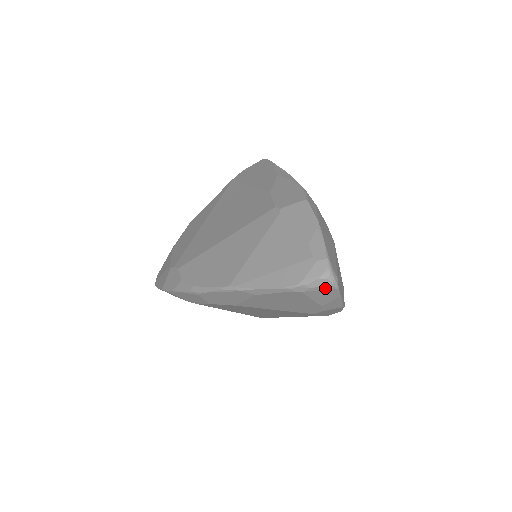
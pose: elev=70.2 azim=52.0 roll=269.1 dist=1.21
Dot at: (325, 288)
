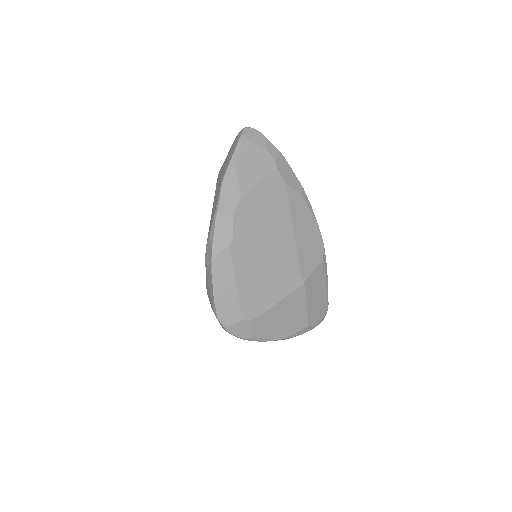
Dot at: (251, 132)
